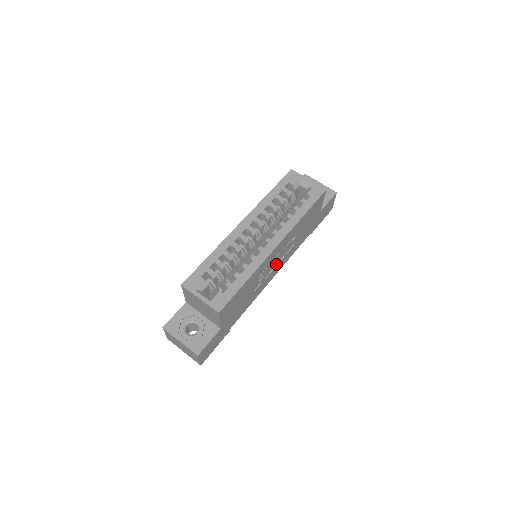
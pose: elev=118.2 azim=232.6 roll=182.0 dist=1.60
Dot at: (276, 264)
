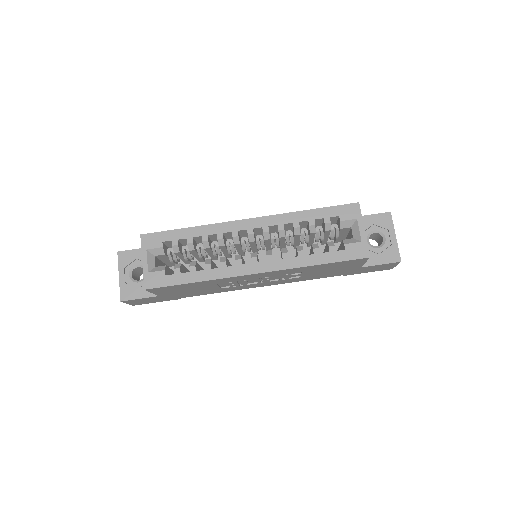
Dot at: (263, 281)
